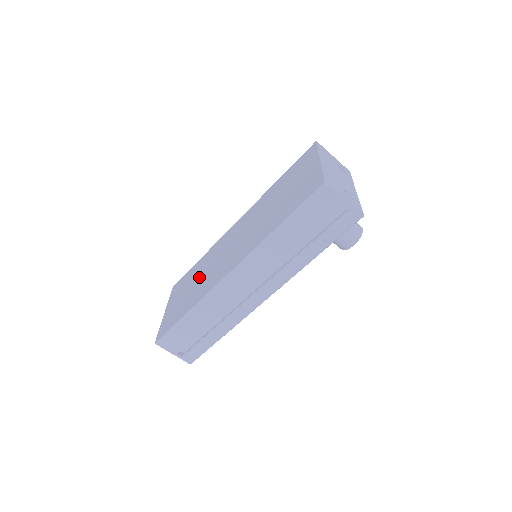
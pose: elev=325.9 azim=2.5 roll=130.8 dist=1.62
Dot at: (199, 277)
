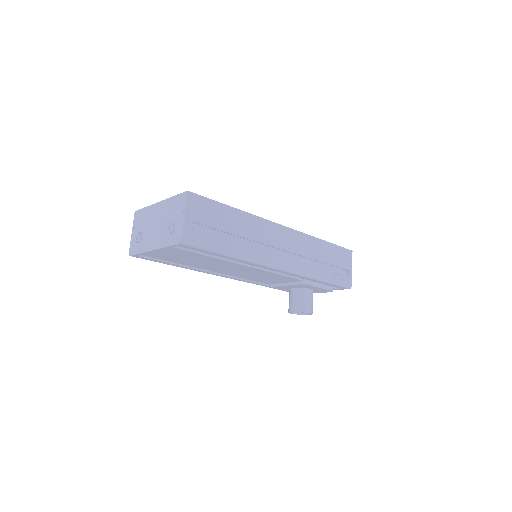
Dot at: occluded
